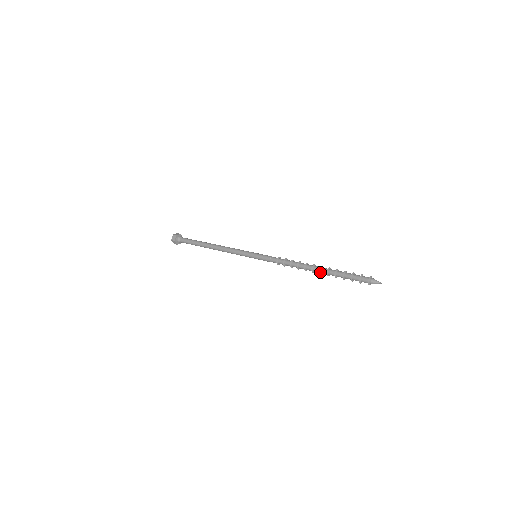
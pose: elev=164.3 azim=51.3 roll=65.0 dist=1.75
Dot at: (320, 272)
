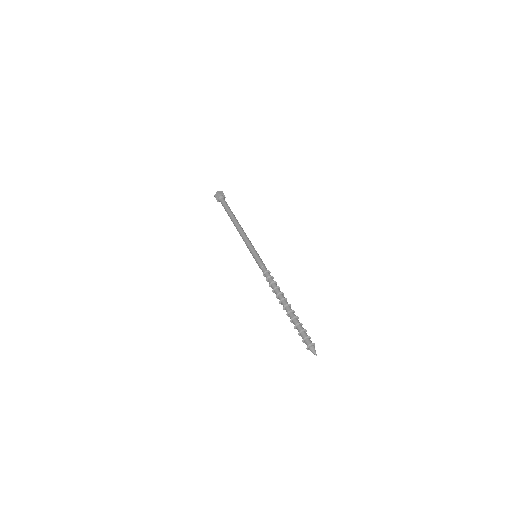
Dot at: (284, 308)
